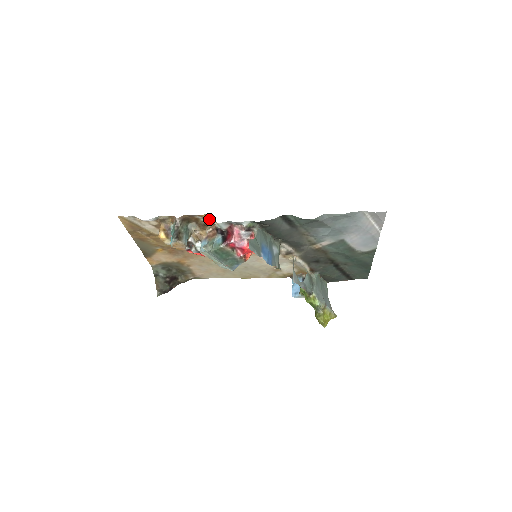
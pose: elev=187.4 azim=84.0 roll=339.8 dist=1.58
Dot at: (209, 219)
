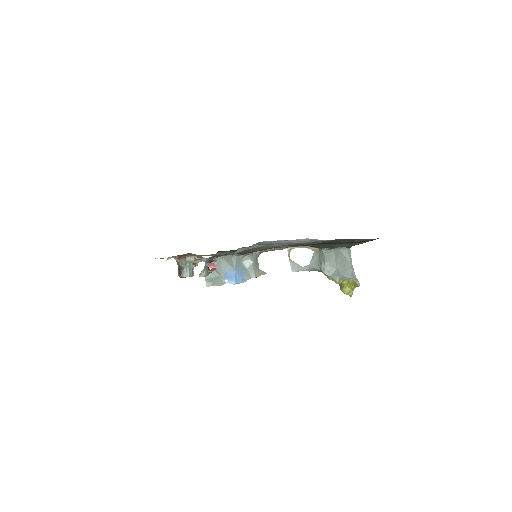
Dot at: (192, 254)
